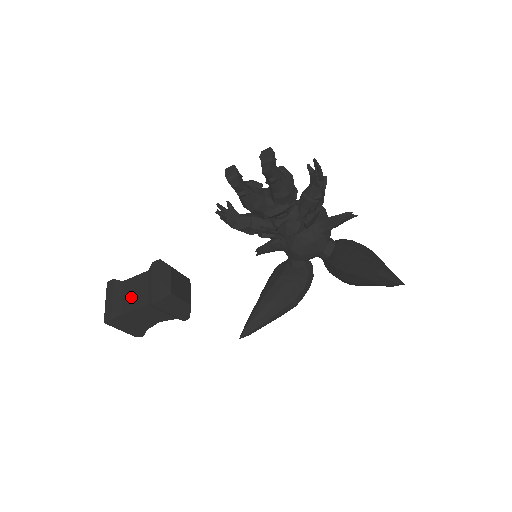
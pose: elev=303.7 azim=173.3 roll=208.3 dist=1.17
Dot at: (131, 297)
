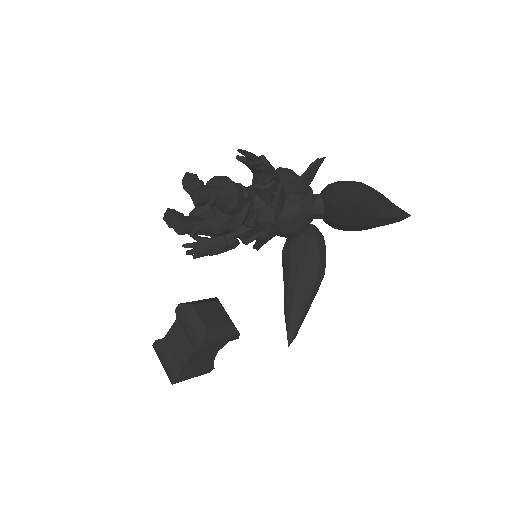
Dot at: (178, 350)
